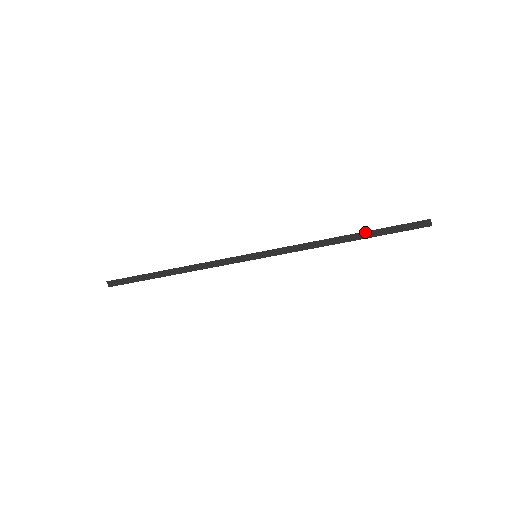
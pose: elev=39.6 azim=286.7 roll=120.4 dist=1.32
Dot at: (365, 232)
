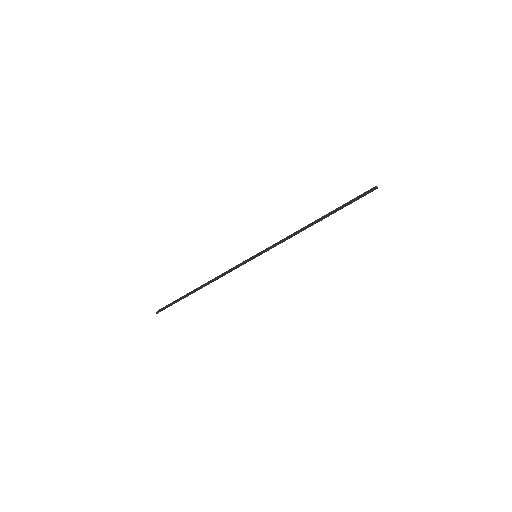
Dot at: (331, 212)
